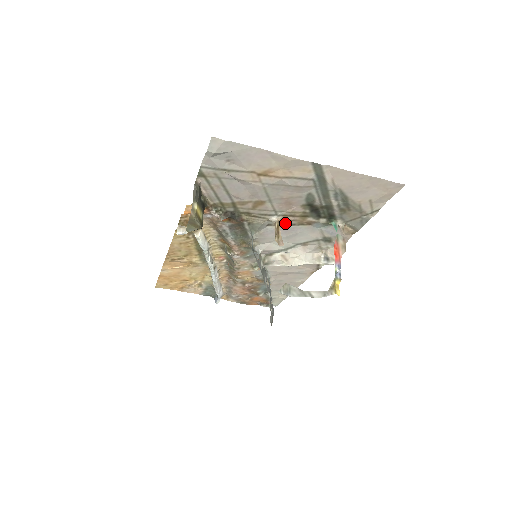
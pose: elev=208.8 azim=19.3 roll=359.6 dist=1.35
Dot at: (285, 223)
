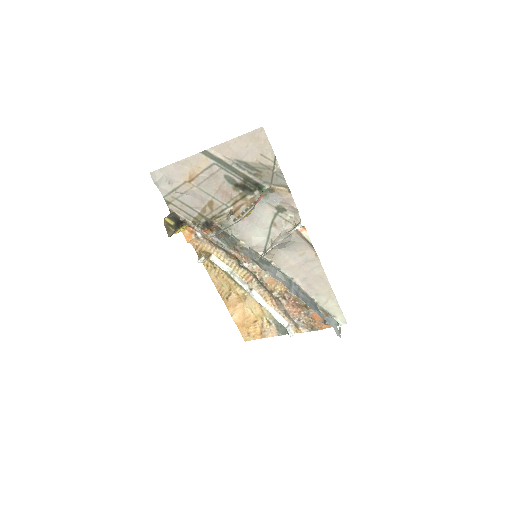
Dot at: (241, 212)
